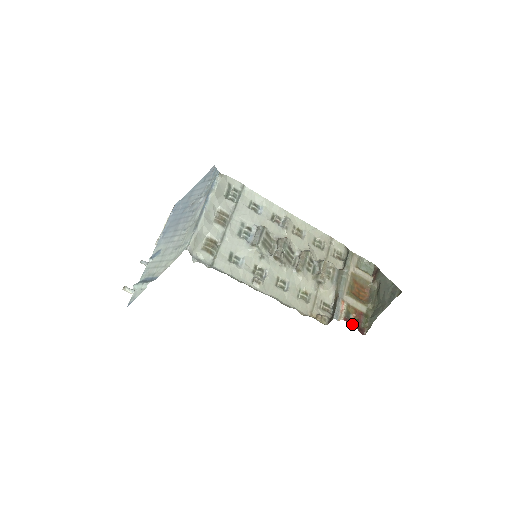
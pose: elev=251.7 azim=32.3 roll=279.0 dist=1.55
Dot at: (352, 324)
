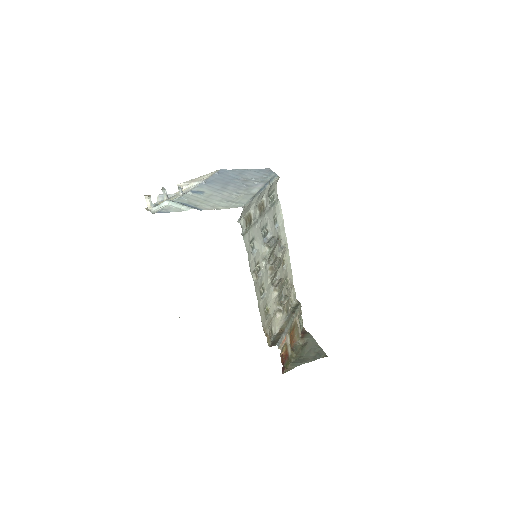
Dot at: (282, 359)
